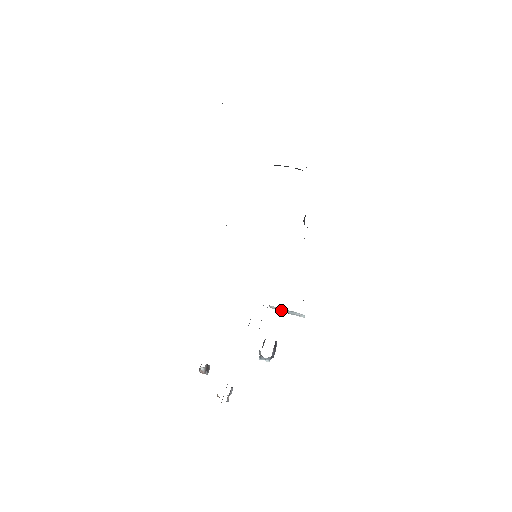
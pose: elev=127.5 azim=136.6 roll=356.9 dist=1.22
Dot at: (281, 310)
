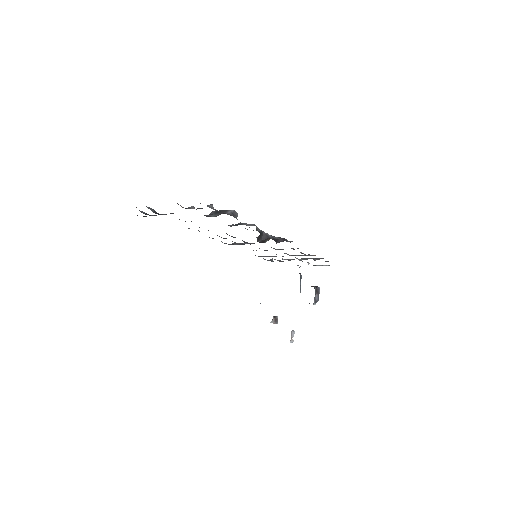
Dot at: occluded
